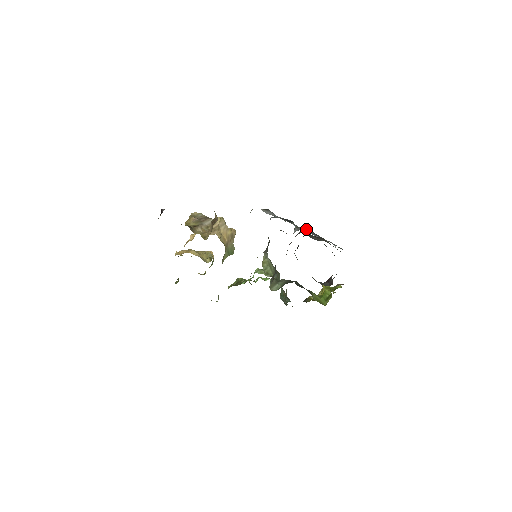
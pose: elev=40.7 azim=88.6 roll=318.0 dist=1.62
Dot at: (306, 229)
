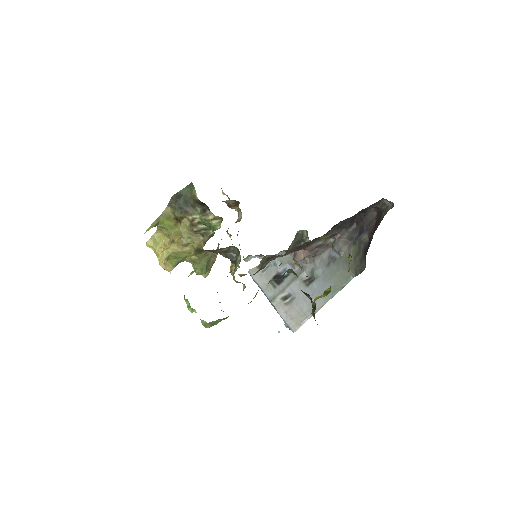
Dot at: (285, 300)
